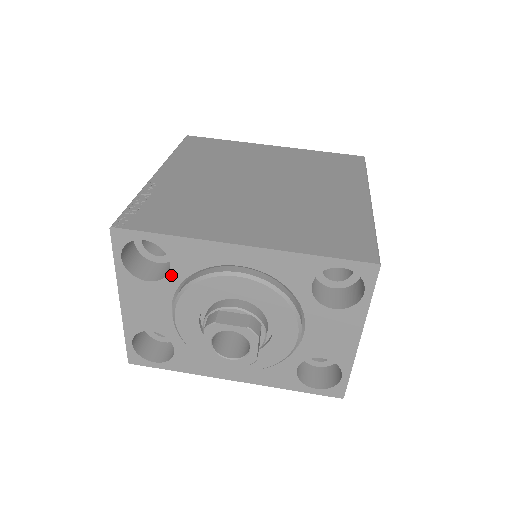
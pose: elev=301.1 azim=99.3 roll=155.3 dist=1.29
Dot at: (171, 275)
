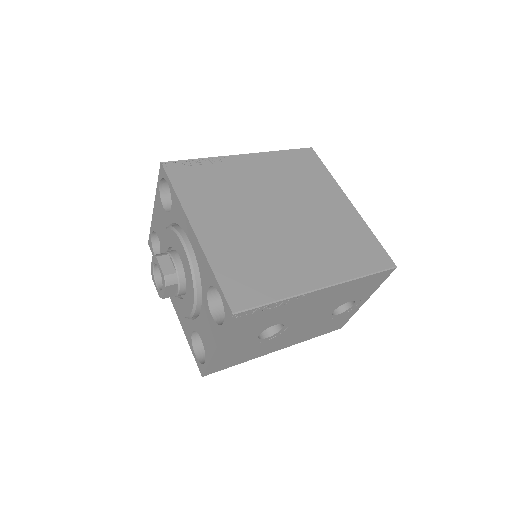
Dot at: (170, 214)
